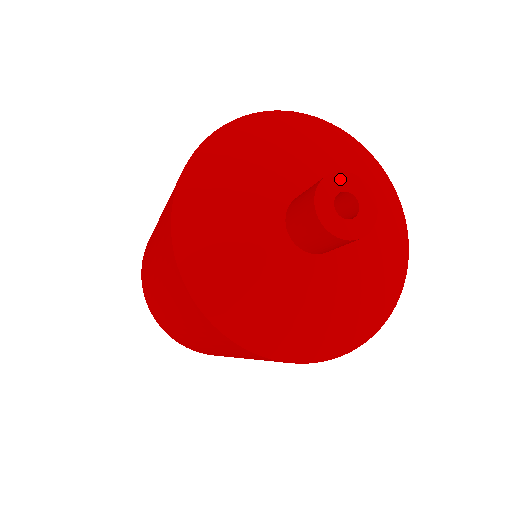
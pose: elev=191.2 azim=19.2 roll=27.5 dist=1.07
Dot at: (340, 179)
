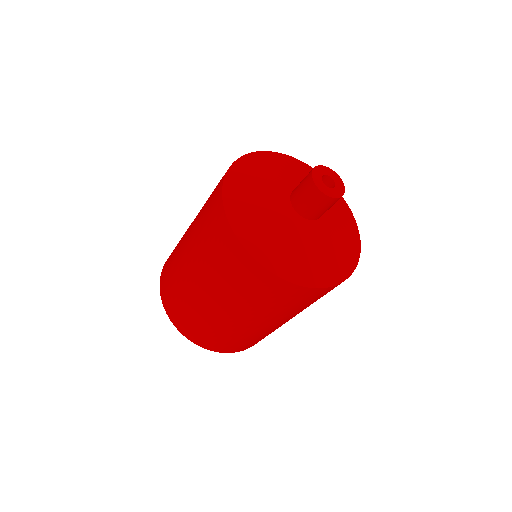
Dot at: (318, 170)
